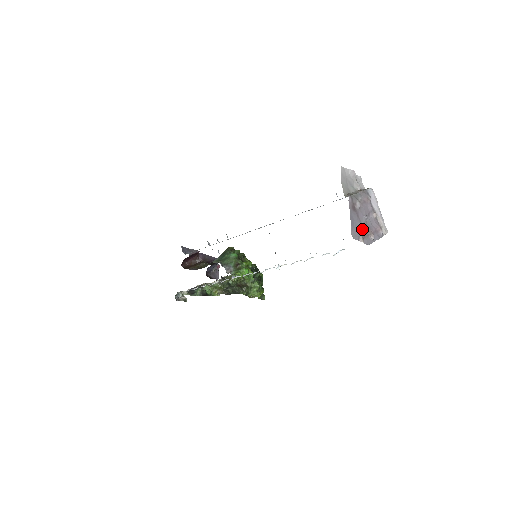
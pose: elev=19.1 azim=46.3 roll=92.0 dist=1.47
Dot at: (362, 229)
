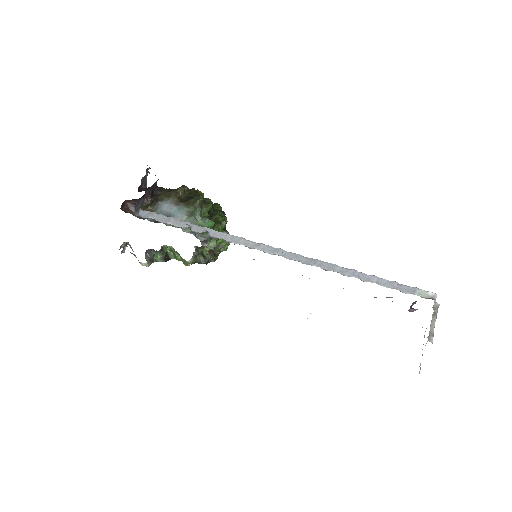
Dot at: occluded
